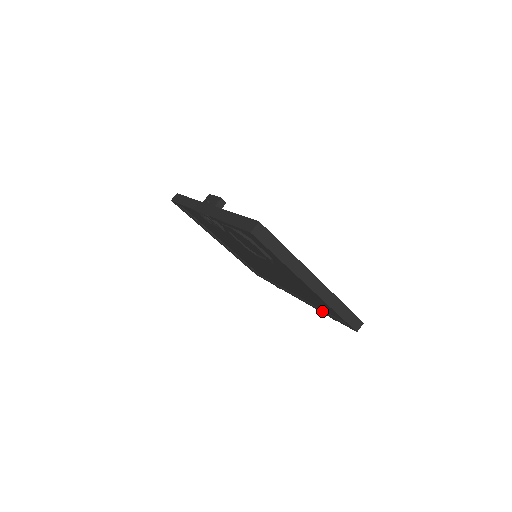
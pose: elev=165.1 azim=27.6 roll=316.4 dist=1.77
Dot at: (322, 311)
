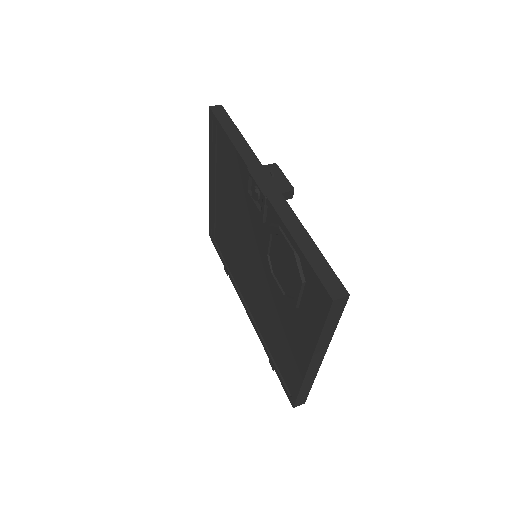
Dot at: (269, 353)
